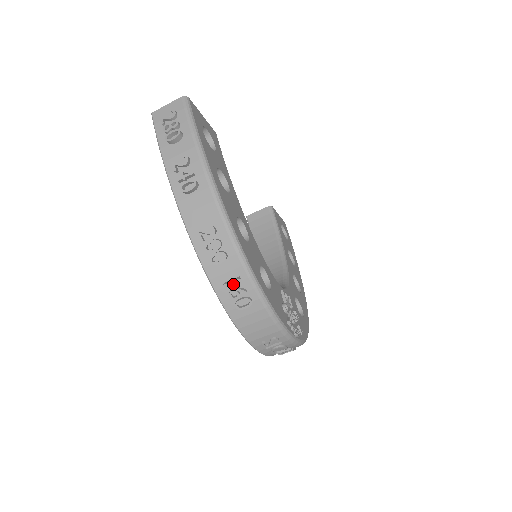
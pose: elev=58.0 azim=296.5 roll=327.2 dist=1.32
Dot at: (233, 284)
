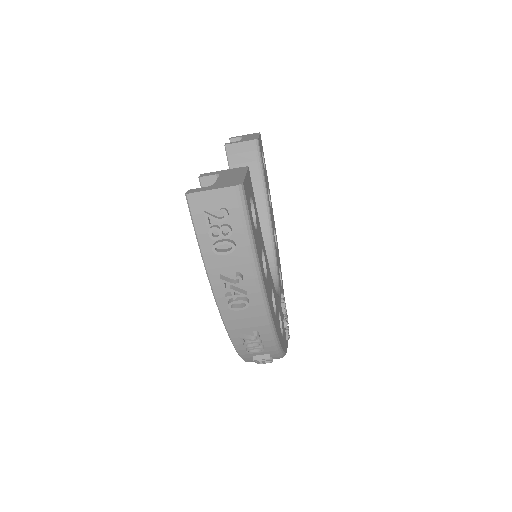
Dot at: (261, 356)
